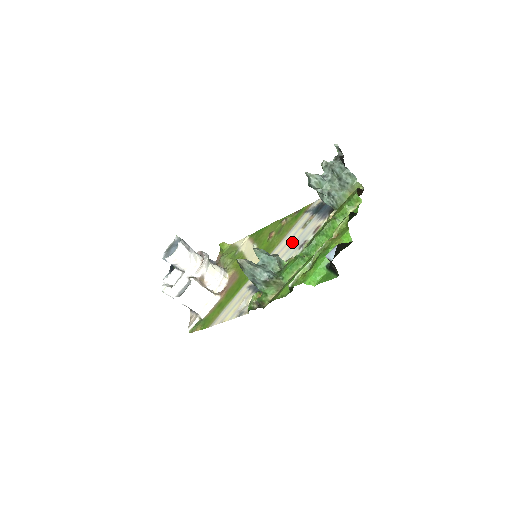
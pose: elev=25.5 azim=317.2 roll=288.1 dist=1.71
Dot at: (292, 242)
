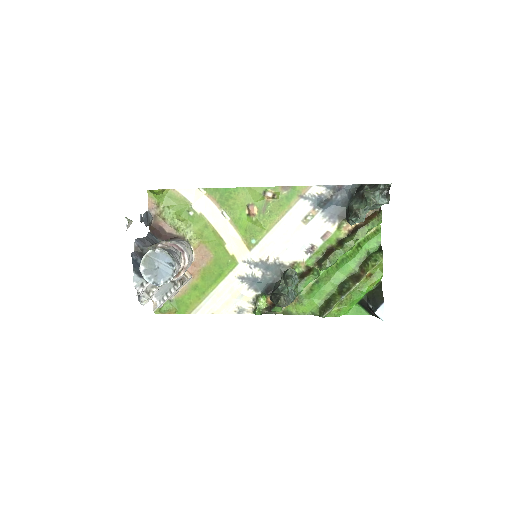
Dot at: (292, 238)
